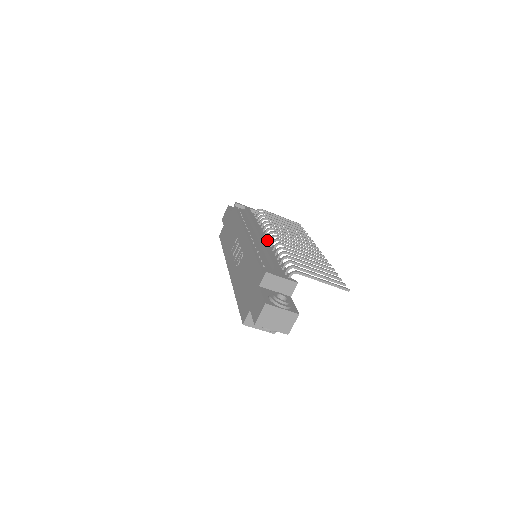
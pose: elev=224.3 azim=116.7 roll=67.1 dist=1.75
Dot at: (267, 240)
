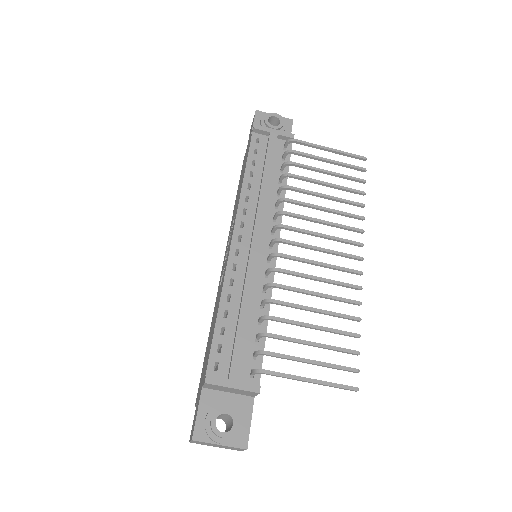
Dot at: (270, 239)
